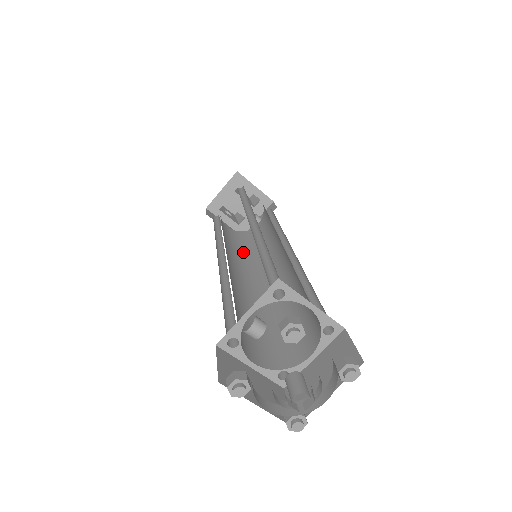
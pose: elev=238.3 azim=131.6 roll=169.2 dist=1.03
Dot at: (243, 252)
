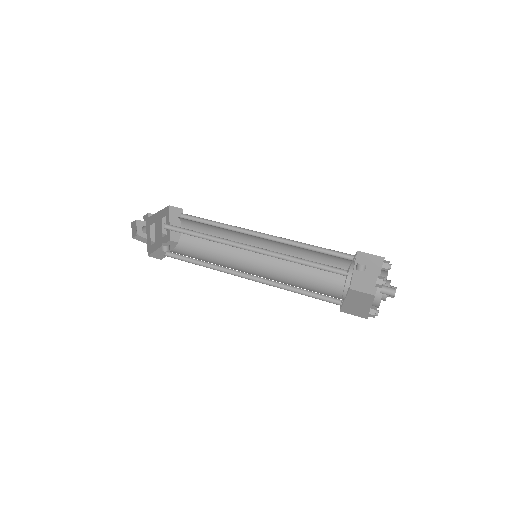
Dot at: occluded
